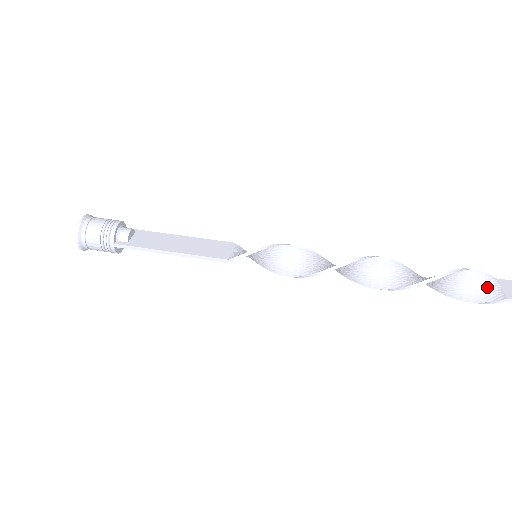
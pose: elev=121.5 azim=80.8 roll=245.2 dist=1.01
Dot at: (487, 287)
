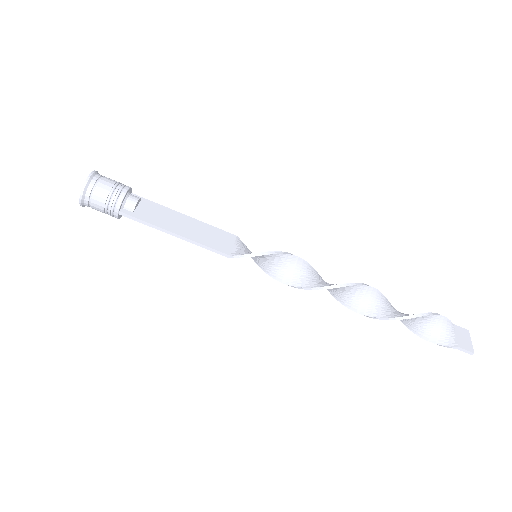
Dot at: (445, 332)
